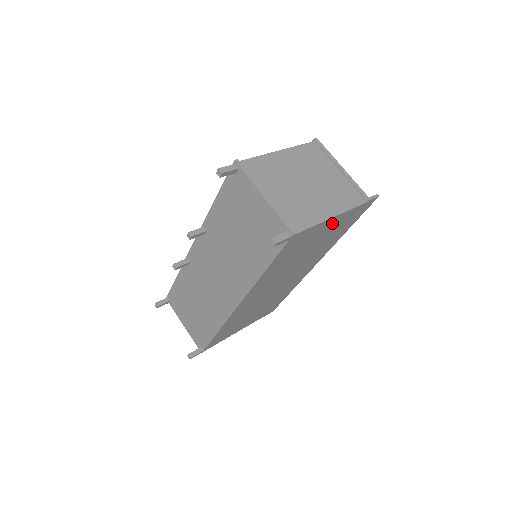
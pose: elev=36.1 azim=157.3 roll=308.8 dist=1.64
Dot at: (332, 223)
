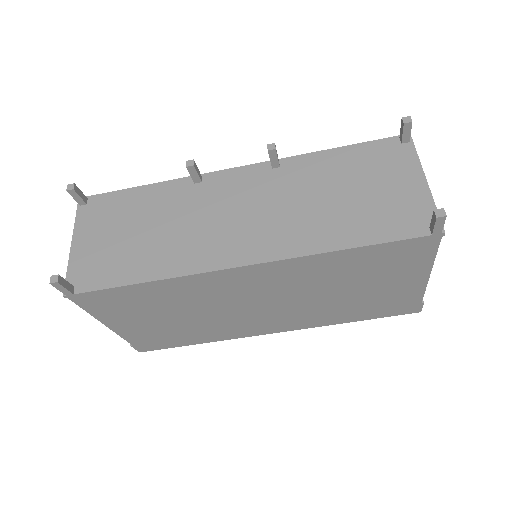
Dot at: (408, 283)
